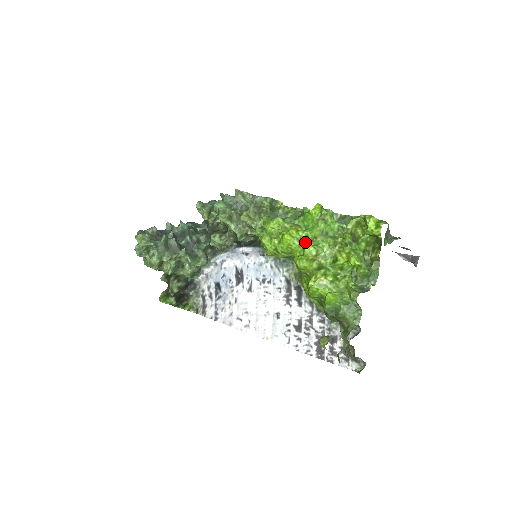
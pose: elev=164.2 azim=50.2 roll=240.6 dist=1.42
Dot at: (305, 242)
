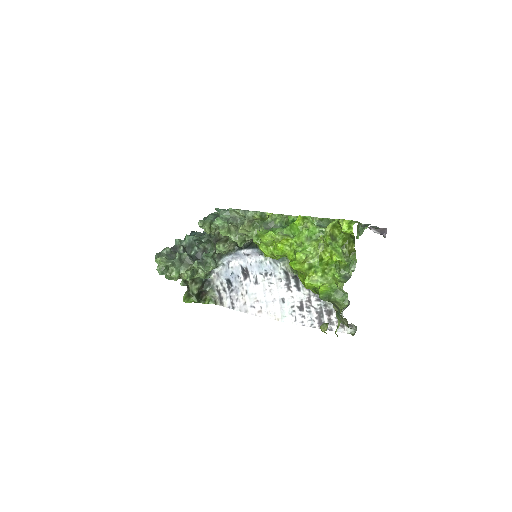
Dot at: (295, 248)
